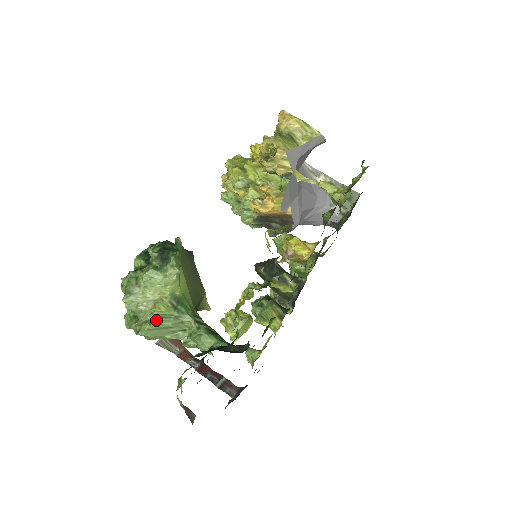
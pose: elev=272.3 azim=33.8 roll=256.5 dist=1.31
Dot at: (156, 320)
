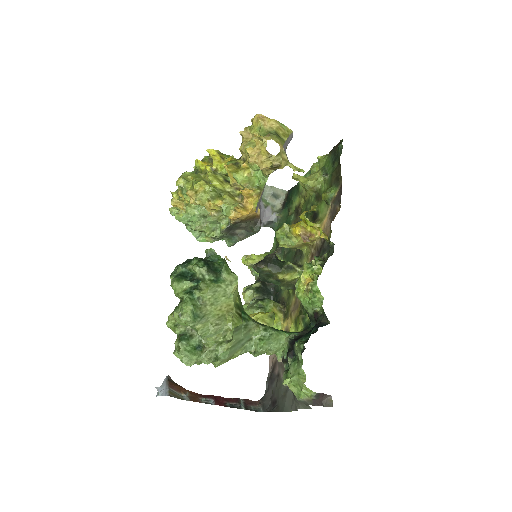
Dot at: (234, 335)
